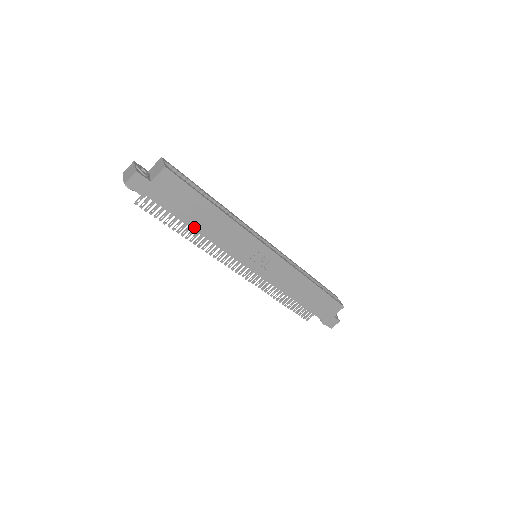
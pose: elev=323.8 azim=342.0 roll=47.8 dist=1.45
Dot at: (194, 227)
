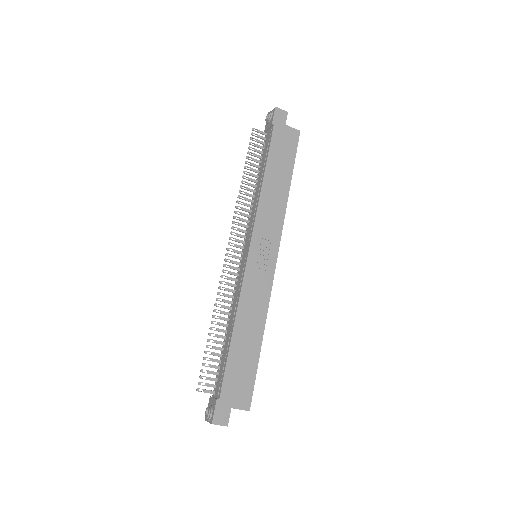
Dot at: (266, 173)
